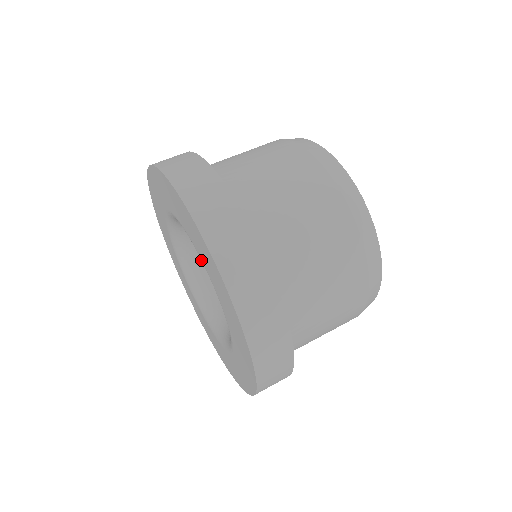
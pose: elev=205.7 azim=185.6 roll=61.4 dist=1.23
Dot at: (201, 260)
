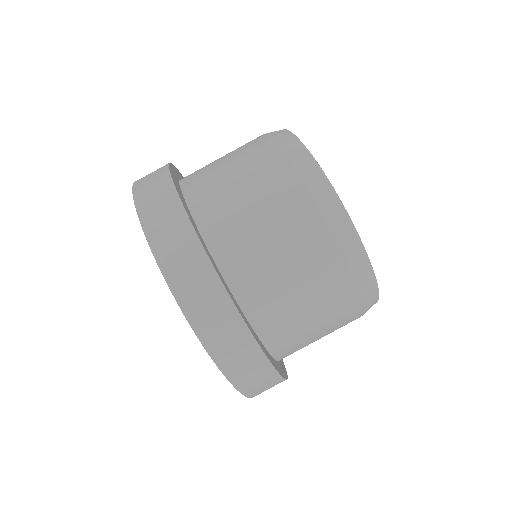
Dot at: occluded
